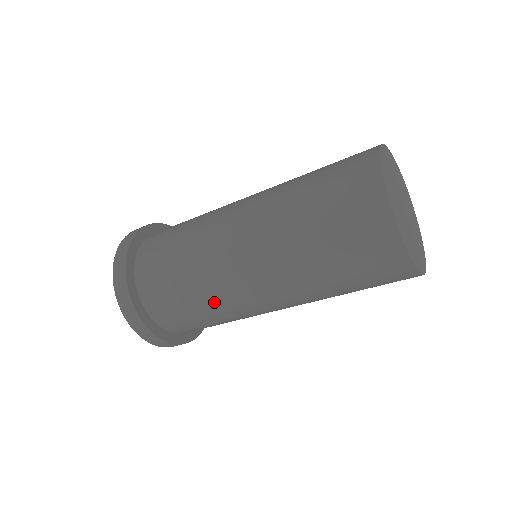
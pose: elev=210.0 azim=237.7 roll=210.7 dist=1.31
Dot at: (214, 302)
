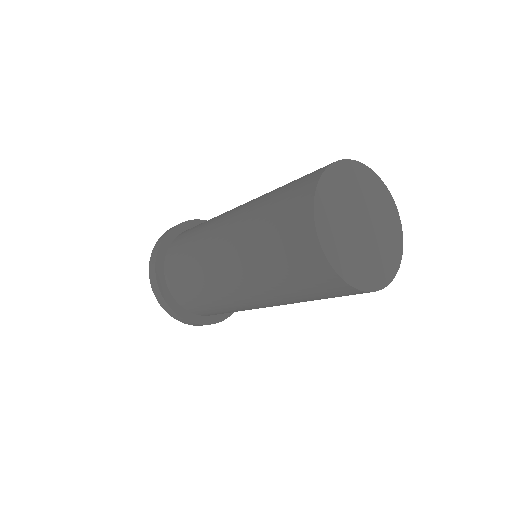
Dot at: (197, 259)
